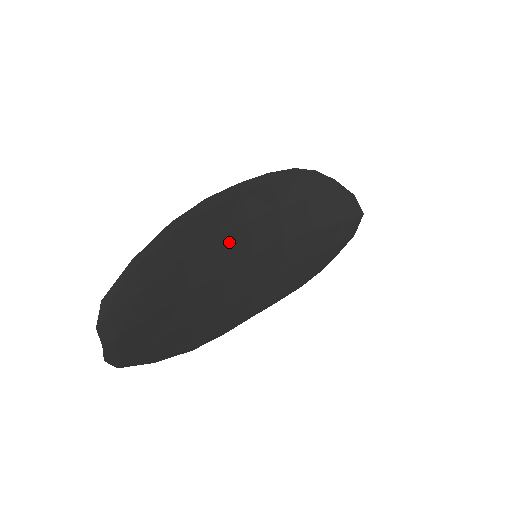
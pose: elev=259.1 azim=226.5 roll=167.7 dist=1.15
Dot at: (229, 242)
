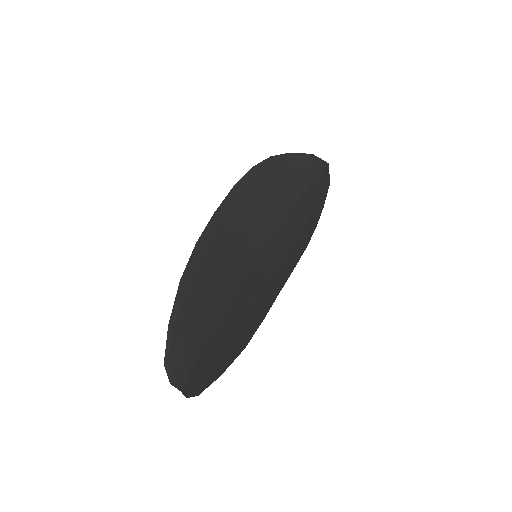
Dot at: (230, 262)
